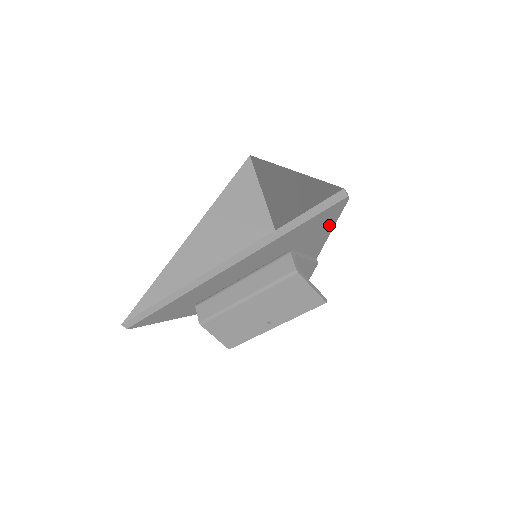
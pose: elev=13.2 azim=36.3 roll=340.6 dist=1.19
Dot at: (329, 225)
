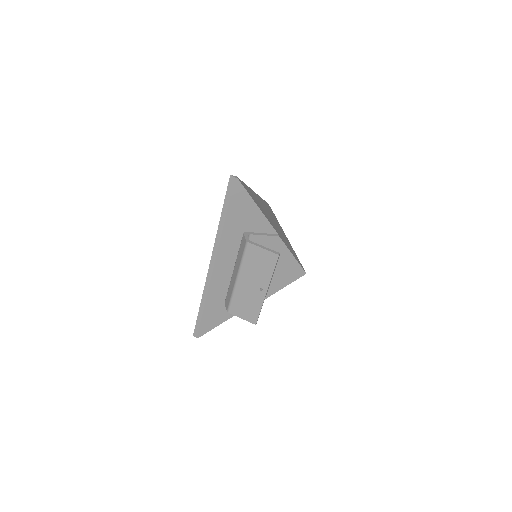
Dot at: (250, 203)
